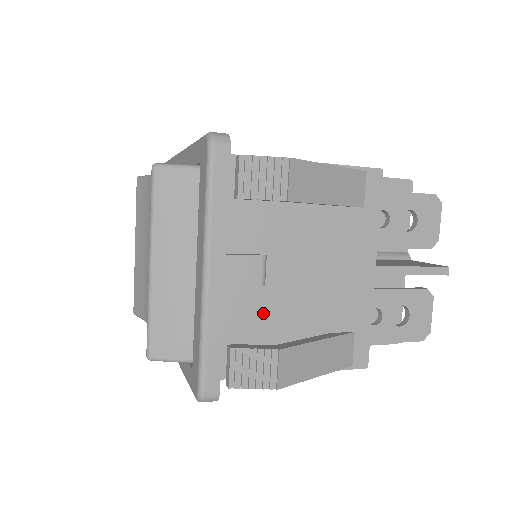
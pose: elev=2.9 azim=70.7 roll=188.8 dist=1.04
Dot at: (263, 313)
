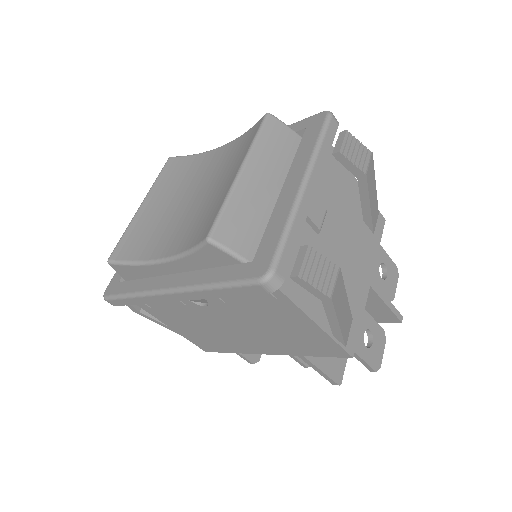
Dot at: occluded
